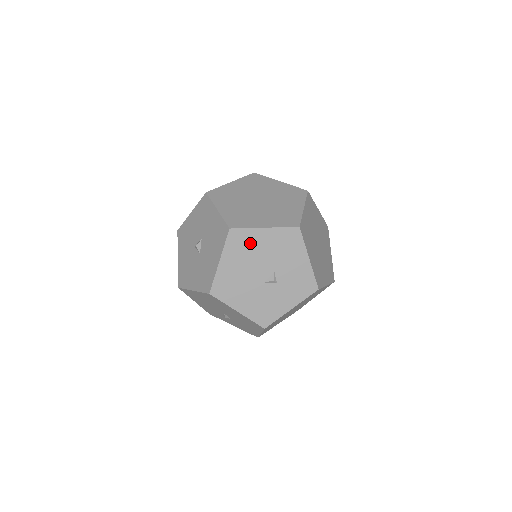
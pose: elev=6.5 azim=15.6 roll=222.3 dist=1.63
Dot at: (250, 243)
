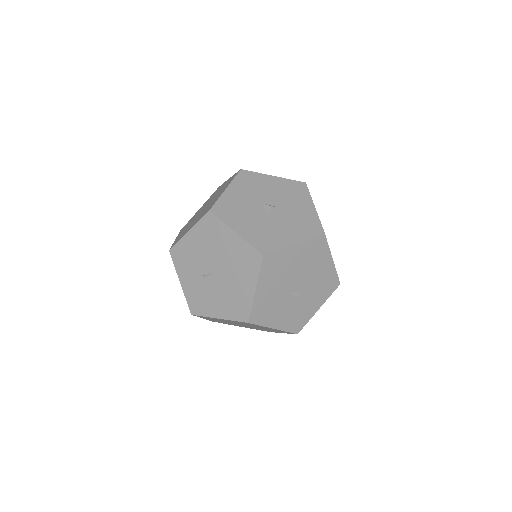
Dot at: (318, 257)
